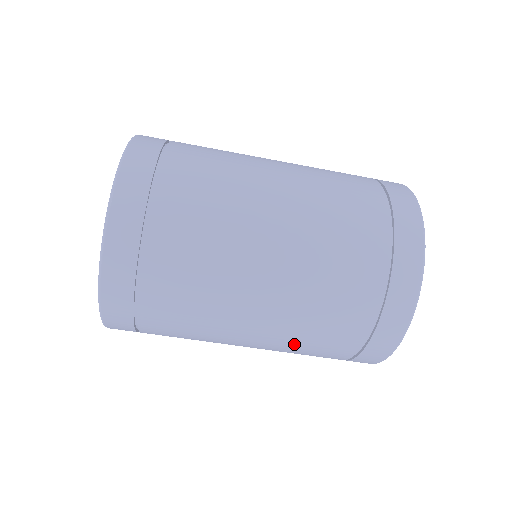
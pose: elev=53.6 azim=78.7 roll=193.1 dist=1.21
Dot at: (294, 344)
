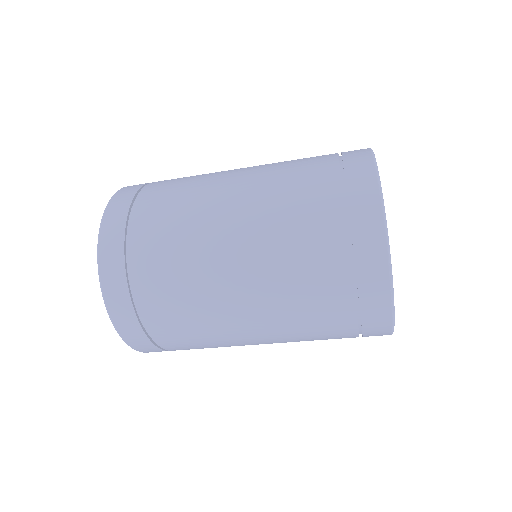
Dot at: occluded
